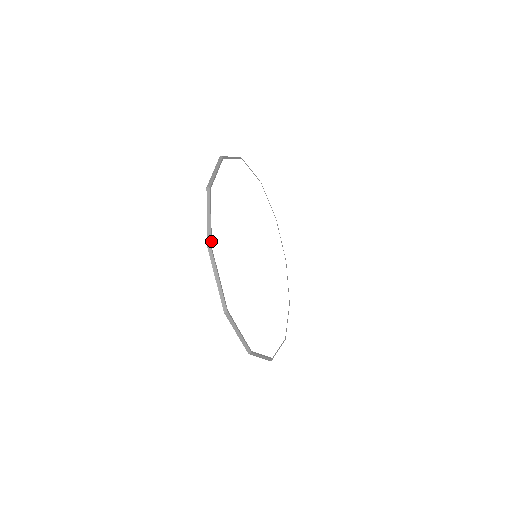
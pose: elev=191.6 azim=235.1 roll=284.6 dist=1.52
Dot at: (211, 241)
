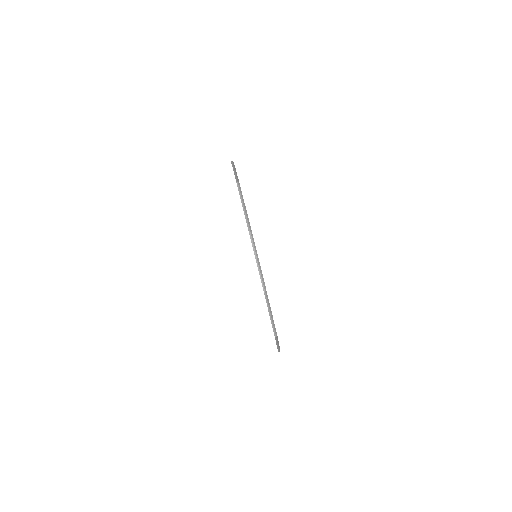
Dot at: occluded
